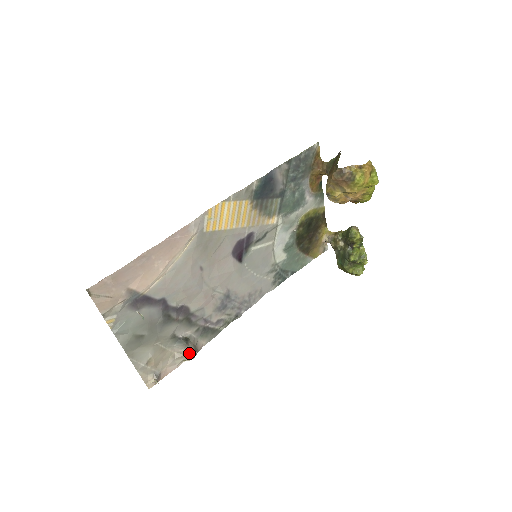
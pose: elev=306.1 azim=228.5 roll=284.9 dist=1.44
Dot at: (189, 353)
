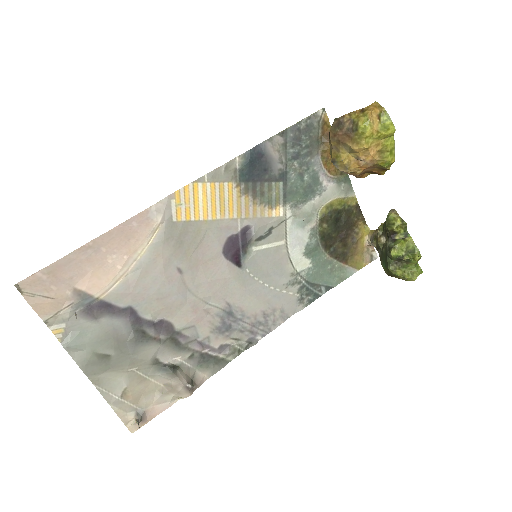
Dot at: (179, 386)
